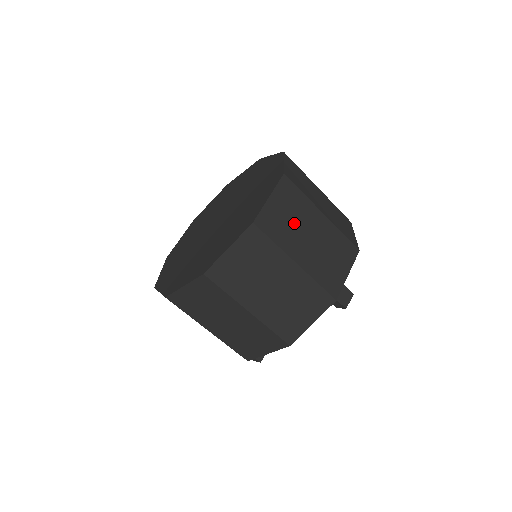
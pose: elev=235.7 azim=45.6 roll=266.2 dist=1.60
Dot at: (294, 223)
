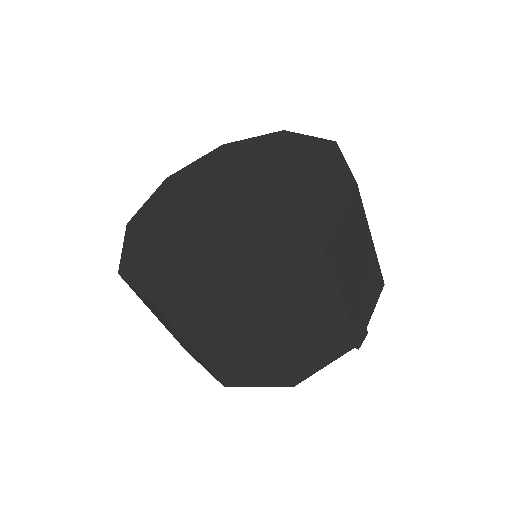
Dot at: (352, 250)
